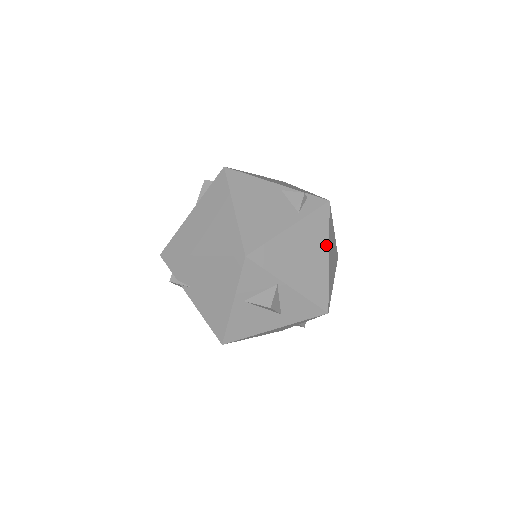
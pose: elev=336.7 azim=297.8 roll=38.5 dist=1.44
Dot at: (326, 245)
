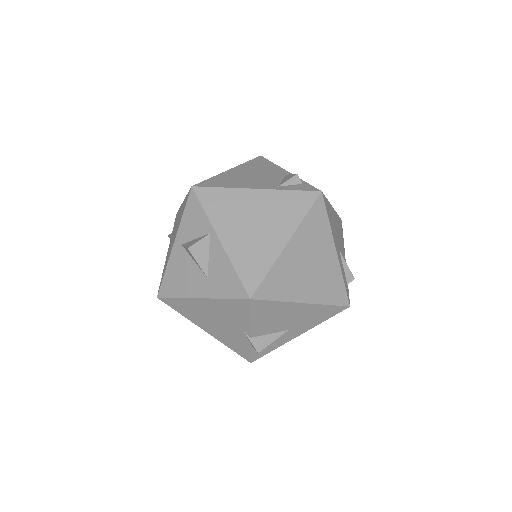
Dot at: (291, 230)
